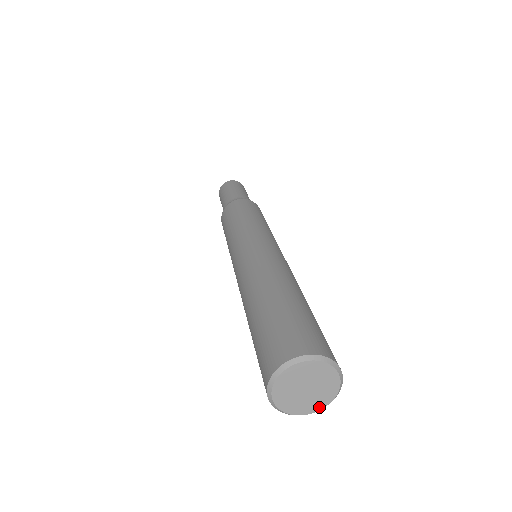
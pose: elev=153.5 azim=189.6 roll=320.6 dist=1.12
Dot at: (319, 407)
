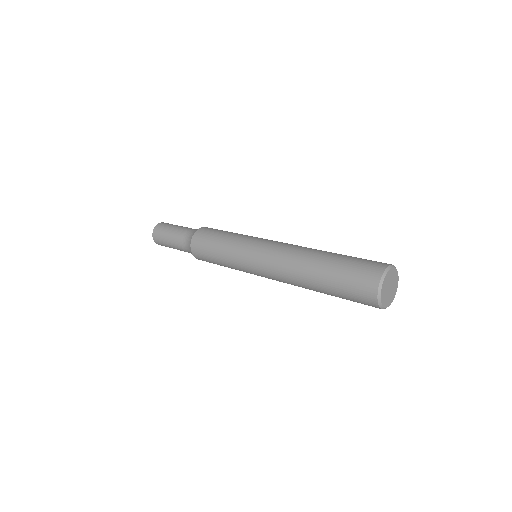
Dot at: (388, 304)
